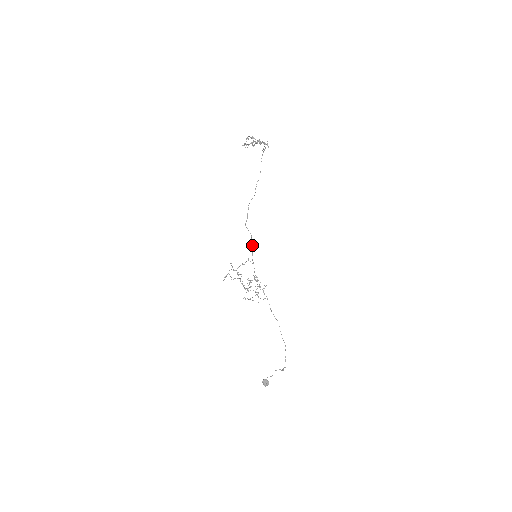
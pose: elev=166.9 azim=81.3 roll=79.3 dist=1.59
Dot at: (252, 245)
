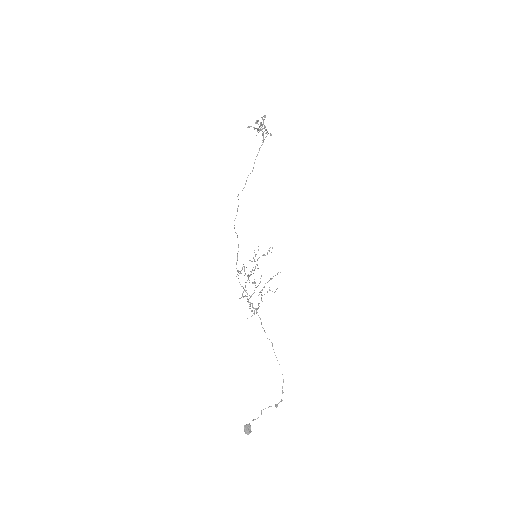
Dot at: occluded
